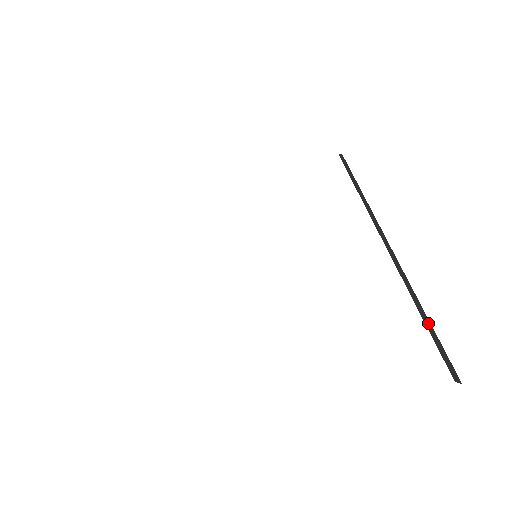
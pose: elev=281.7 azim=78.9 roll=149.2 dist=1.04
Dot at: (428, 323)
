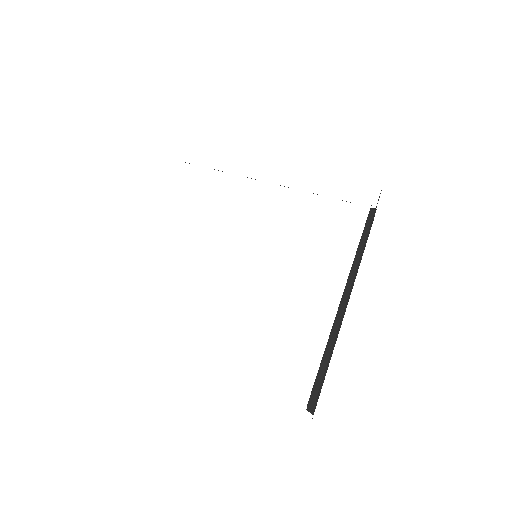
Dot at: (325, 365)
